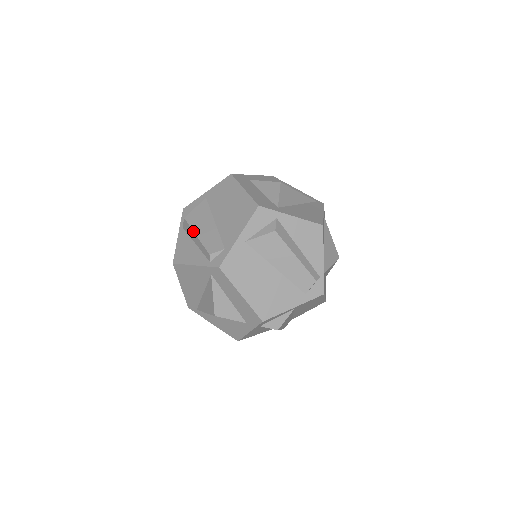
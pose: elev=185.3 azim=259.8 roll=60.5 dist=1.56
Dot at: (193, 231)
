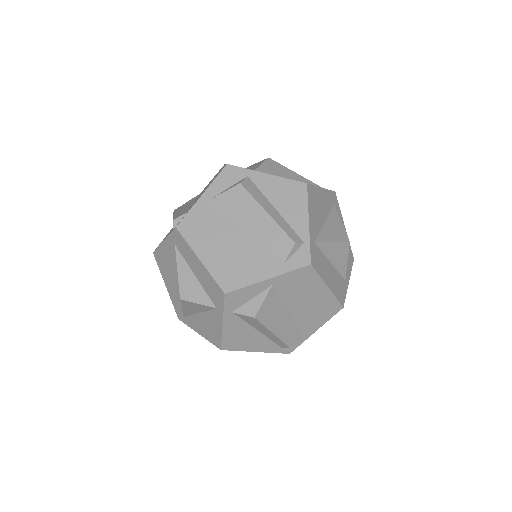
Dot at: (173, 214)
